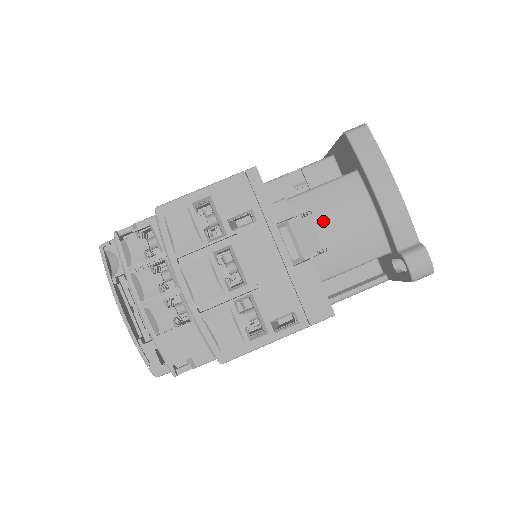
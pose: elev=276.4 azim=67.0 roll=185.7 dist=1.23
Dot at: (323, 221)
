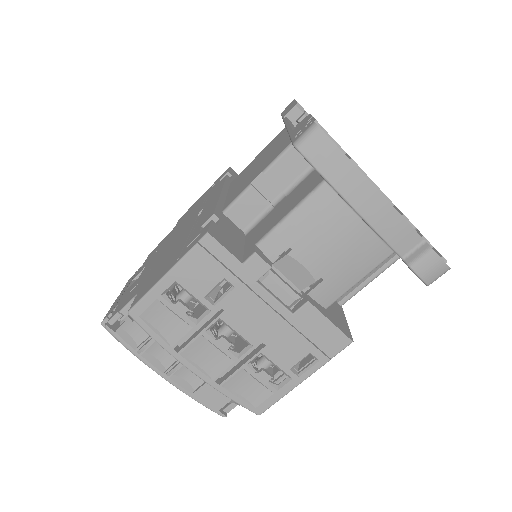
Dot at: (307, 253)
